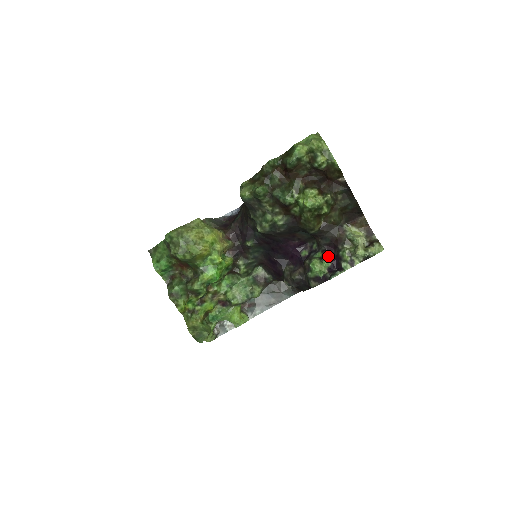
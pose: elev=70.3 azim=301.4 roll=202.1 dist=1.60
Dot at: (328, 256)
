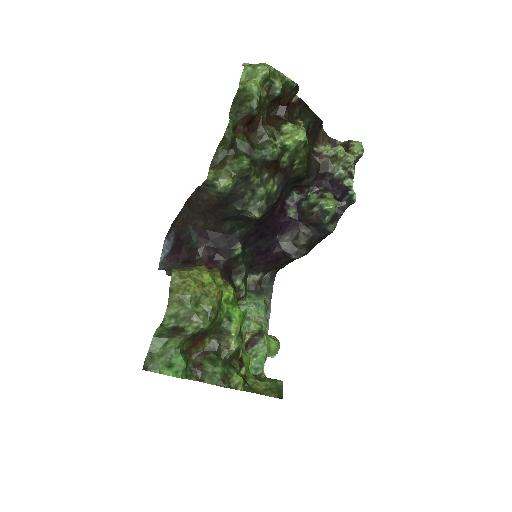
Dot at: (323, 190)
